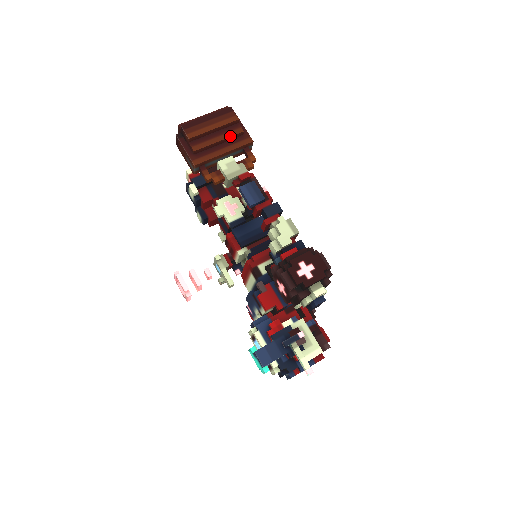
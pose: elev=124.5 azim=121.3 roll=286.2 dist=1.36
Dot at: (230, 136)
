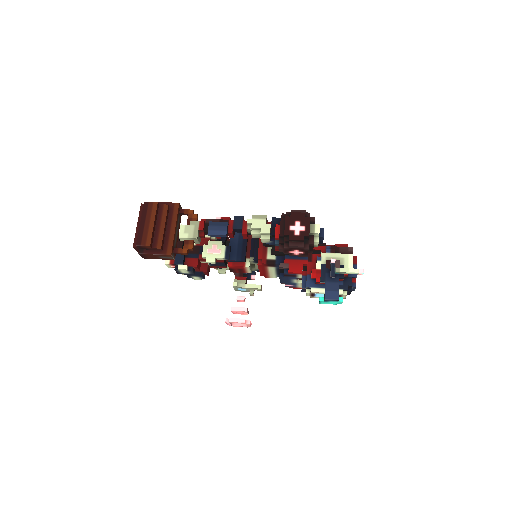
Dot at: (166, 216)
